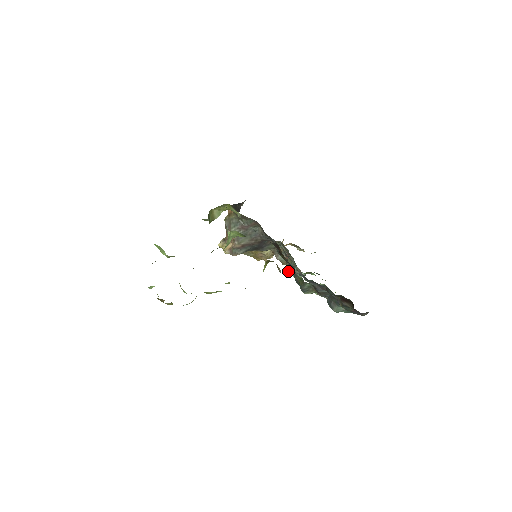
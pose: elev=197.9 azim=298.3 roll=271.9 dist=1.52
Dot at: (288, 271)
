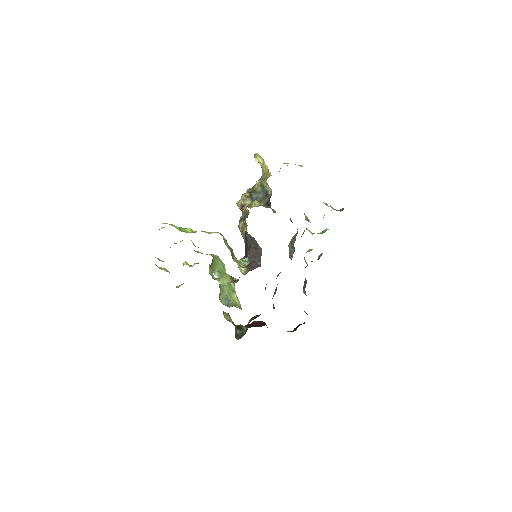
Dot at: (289, 245)
